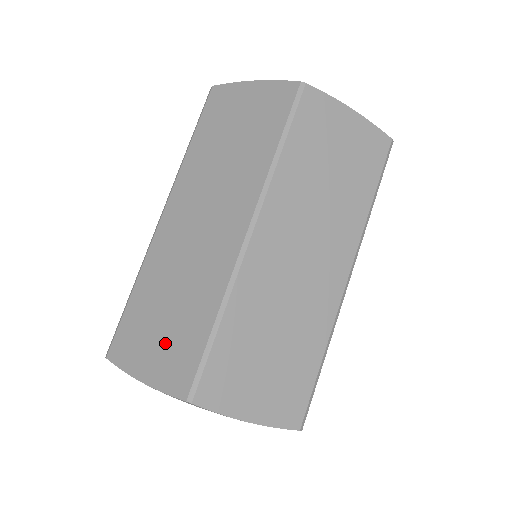
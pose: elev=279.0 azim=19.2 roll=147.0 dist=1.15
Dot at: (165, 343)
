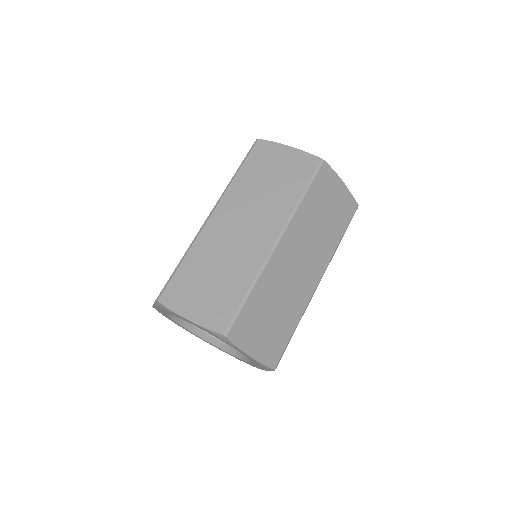
Dot at: occluded
